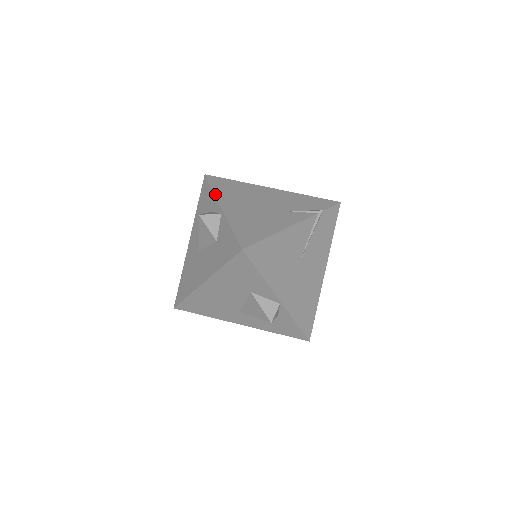
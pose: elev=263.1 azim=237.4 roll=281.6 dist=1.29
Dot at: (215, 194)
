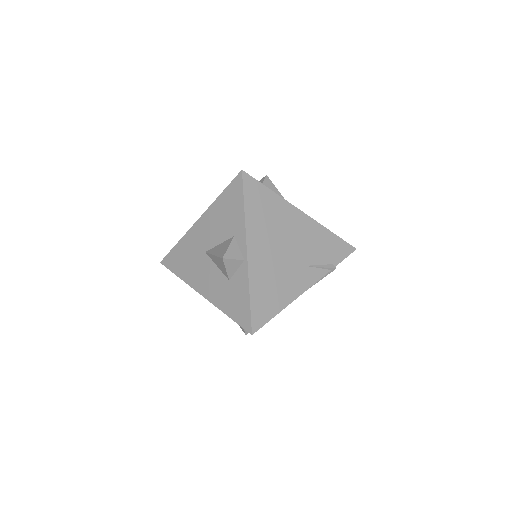
Dot at: (246, 222)
